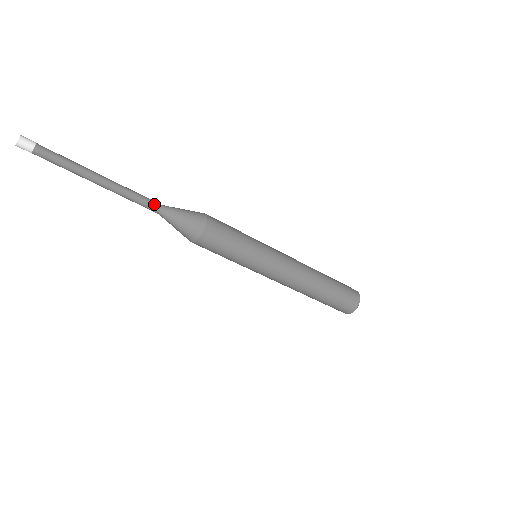
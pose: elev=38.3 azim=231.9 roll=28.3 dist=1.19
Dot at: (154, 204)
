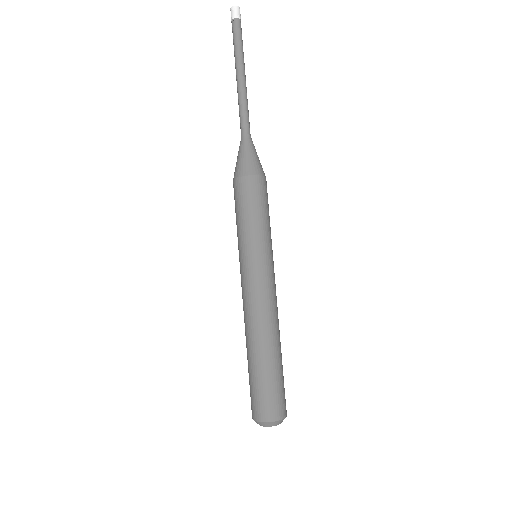
Dot at: (247, 126)
